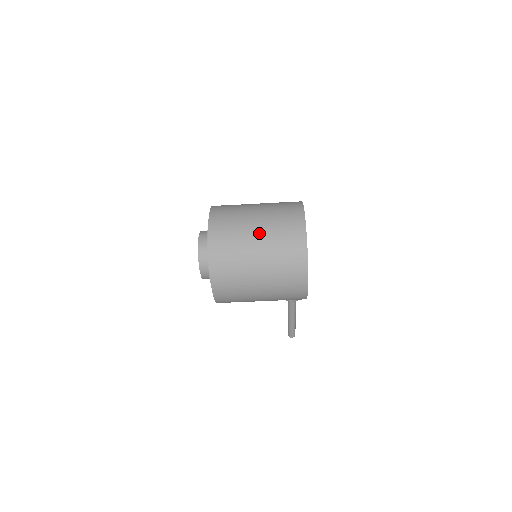
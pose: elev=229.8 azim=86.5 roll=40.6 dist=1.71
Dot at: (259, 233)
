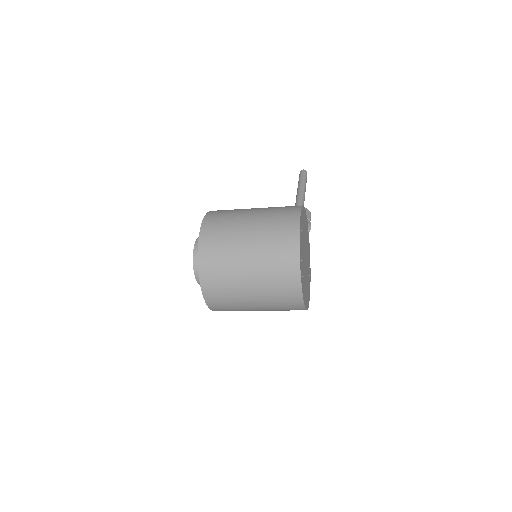
Dot at: (257, 305)
